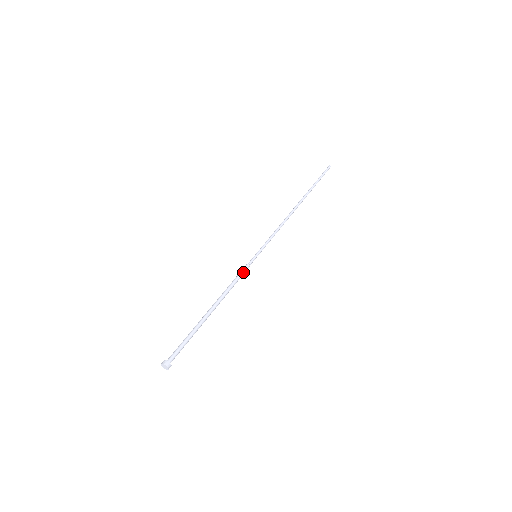
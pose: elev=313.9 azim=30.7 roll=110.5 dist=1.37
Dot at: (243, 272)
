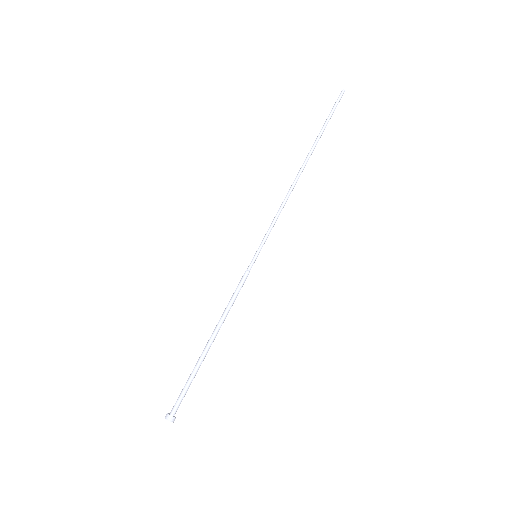
Dot at: (241, 283)
